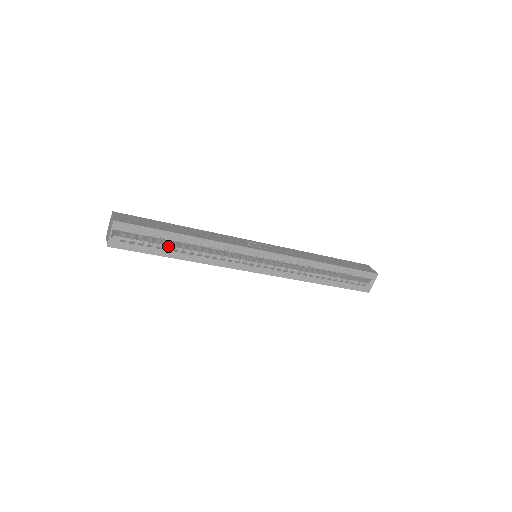
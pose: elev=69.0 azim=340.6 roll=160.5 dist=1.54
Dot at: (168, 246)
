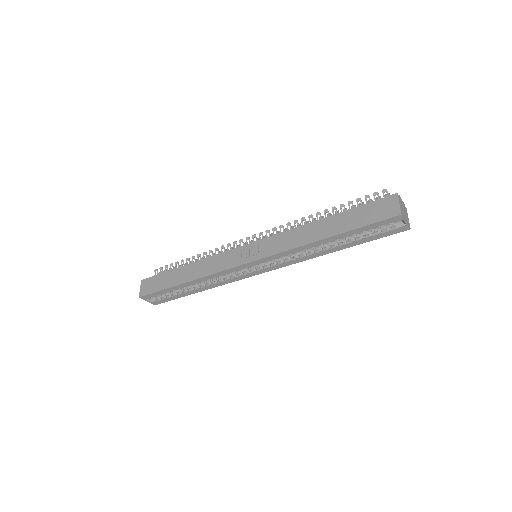
Dot at: (184, 289)
